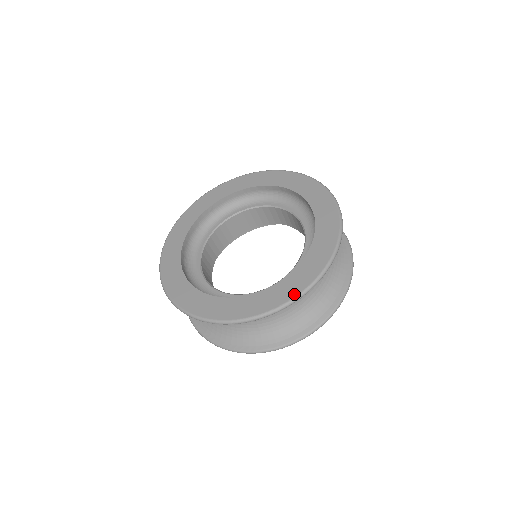
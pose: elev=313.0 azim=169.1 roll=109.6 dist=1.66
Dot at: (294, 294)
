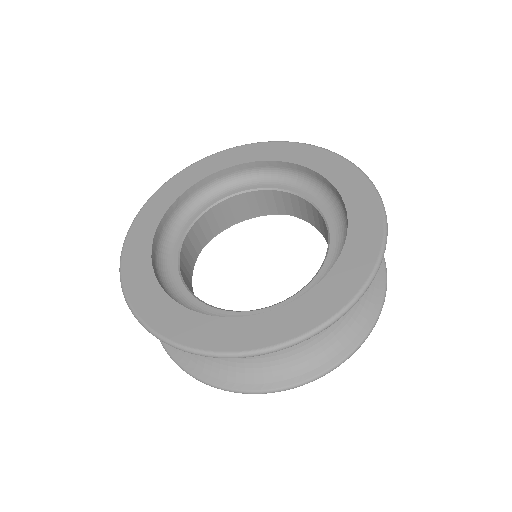
Dot at: (356, 288)
